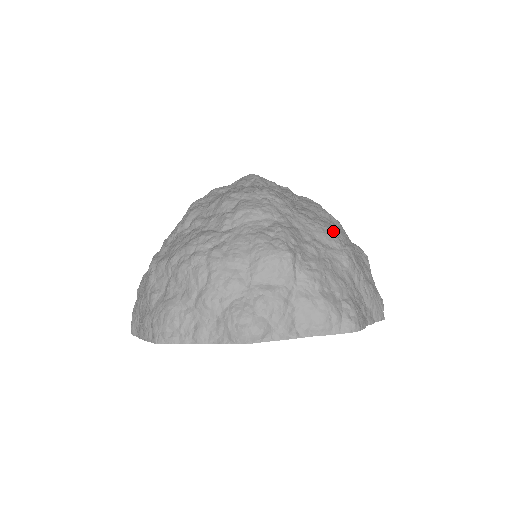
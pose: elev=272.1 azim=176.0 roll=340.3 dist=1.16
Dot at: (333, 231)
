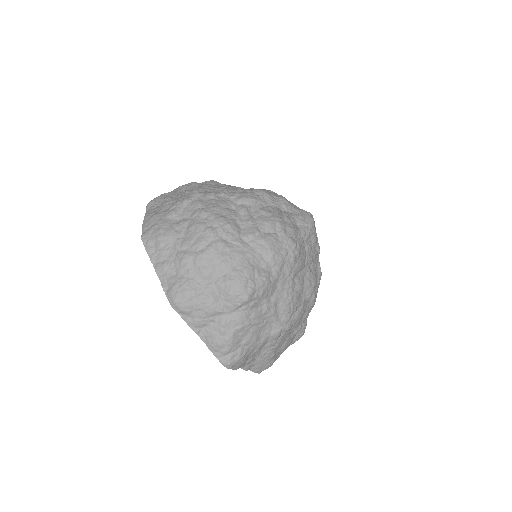
Dot at: (295, 310)
